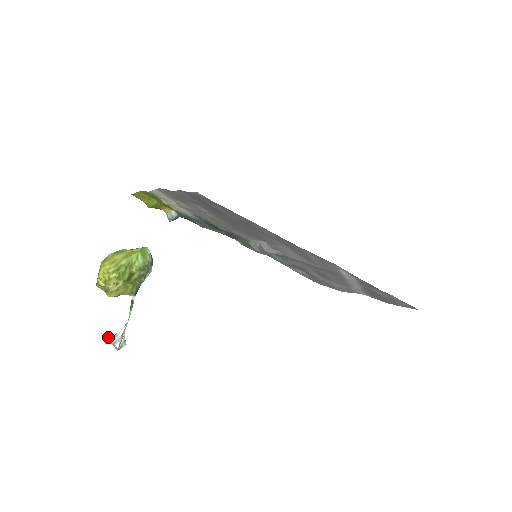
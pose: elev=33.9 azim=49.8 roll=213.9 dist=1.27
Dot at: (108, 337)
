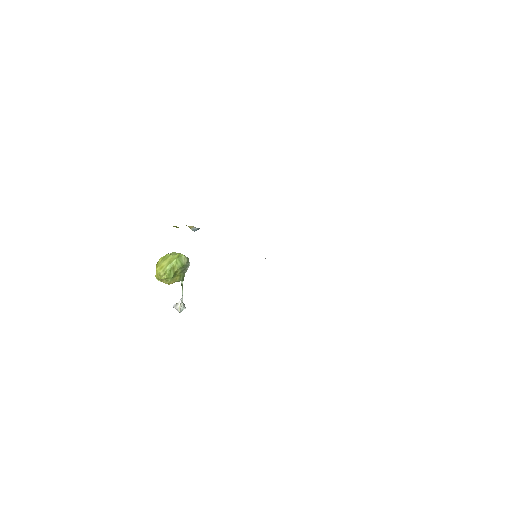
Dot at: (173, 305)
